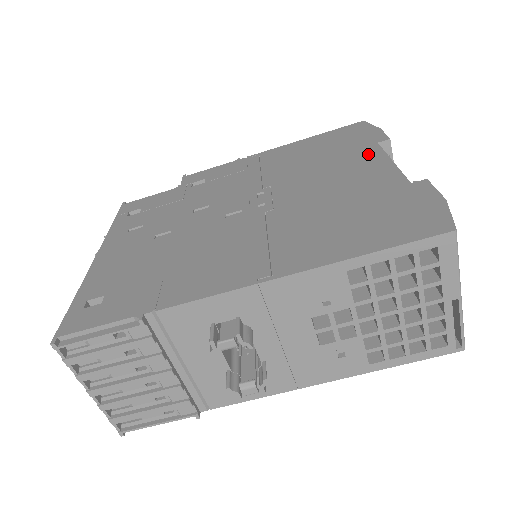
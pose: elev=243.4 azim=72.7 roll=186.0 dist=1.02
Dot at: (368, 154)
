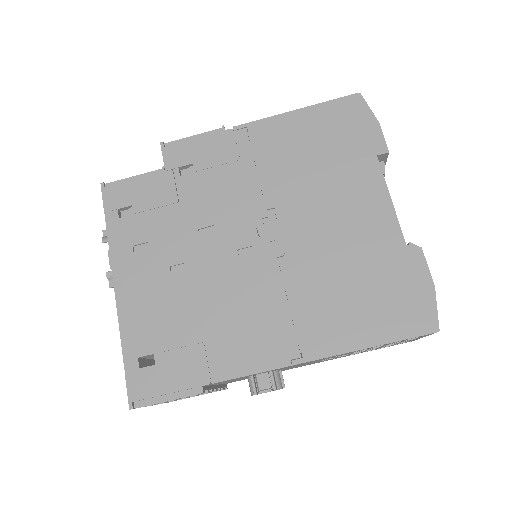
Dot at: (368, 178)
